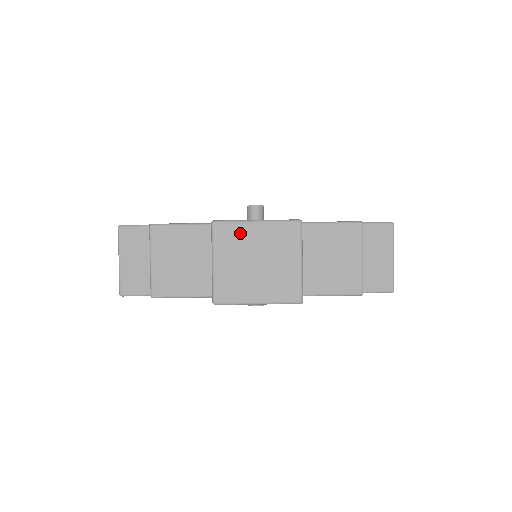
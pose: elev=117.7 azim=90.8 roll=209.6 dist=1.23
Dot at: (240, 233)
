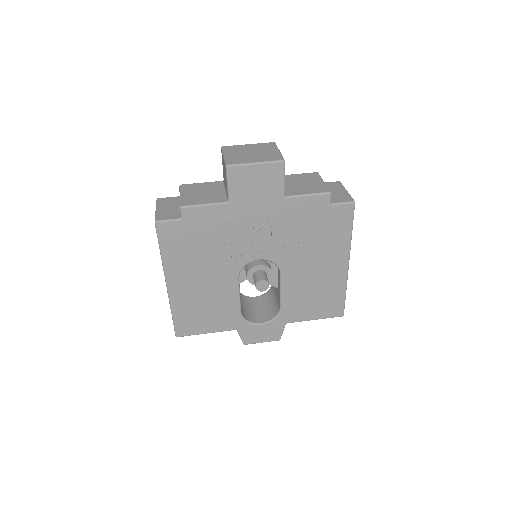
Dot at: (239, 147)
